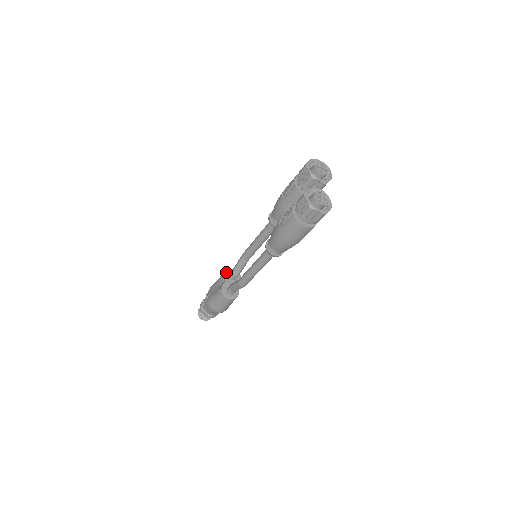
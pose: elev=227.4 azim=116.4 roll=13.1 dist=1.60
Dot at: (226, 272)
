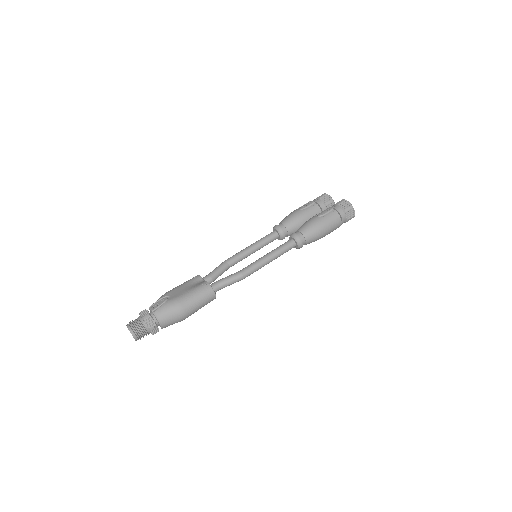
Dot at: occluded
